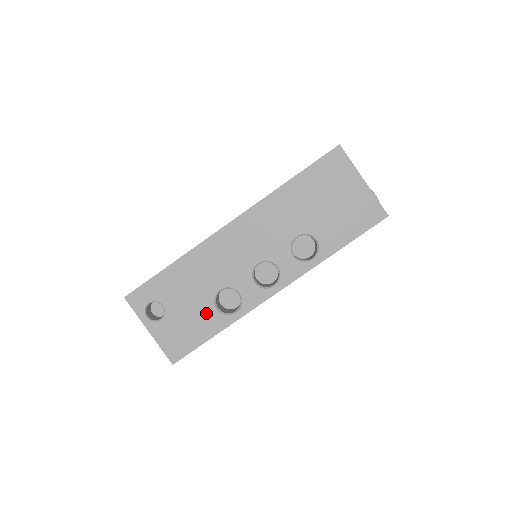
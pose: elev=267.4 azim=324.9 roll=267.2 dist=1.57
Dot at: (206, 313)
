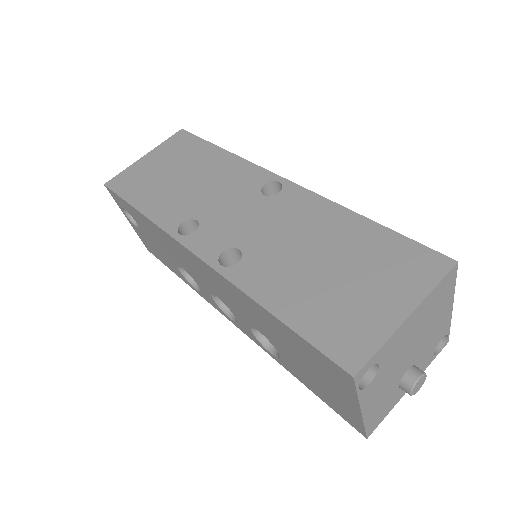
Dot at: (171, 262)
